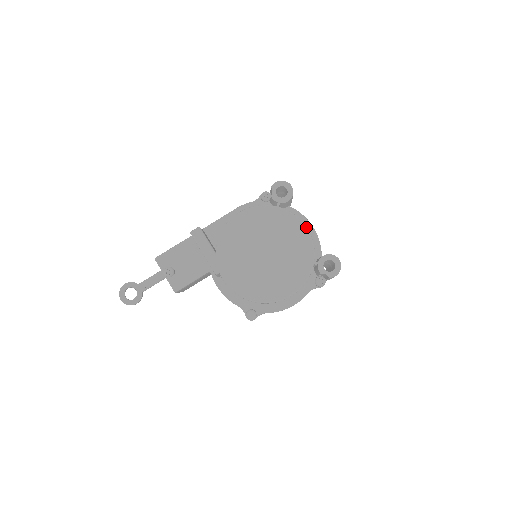
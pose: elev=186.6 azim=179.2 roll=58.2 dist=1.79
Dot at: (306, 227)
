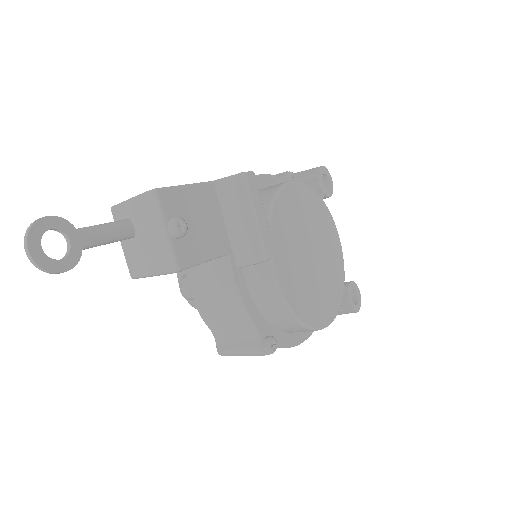
Dot at: (339, 238)
